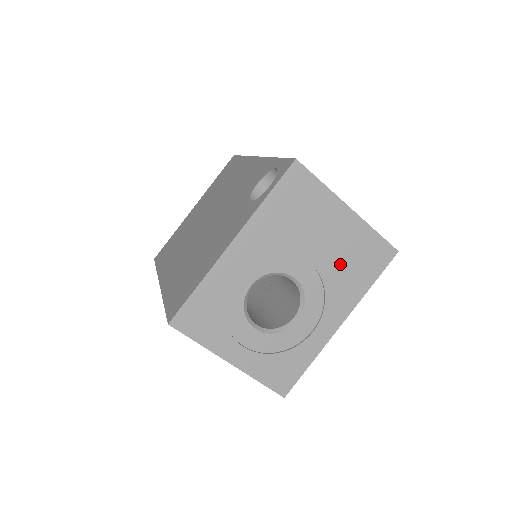
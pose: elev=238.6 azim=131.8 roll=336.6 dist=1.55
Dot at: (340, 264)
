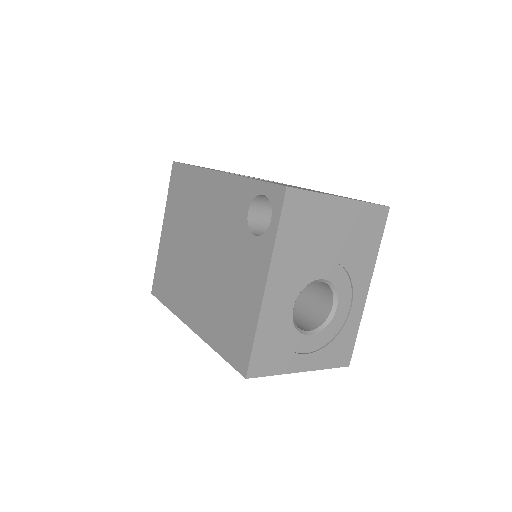
Dot at: (352, 246)
